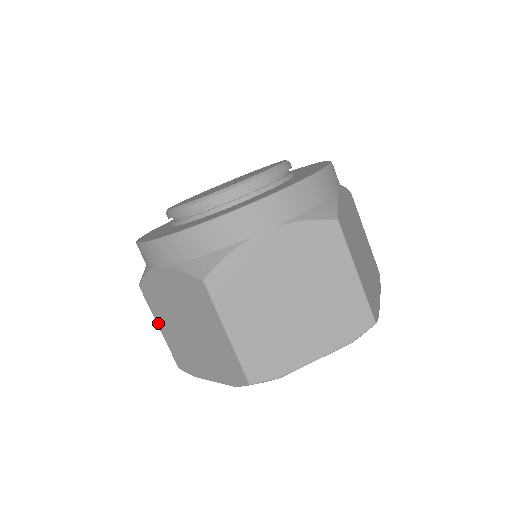
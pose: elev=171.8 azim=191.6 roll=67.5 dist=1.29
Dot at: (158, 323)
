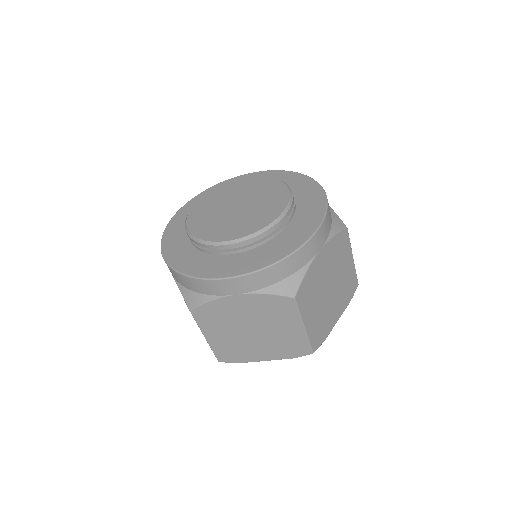
Dot at: (206, 335)
